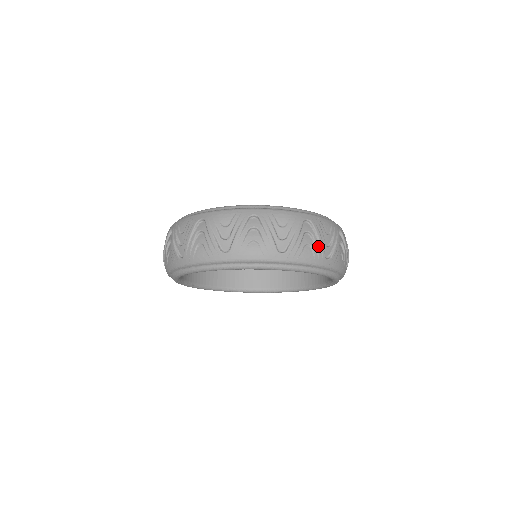
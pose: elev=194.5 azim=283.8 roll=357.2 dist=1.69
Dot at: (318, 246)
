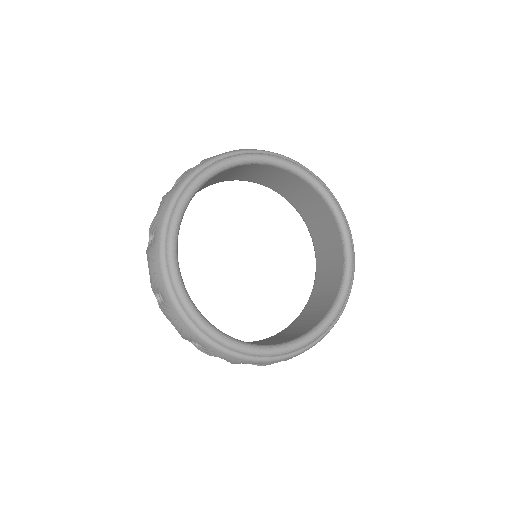
Dot at: occluded
